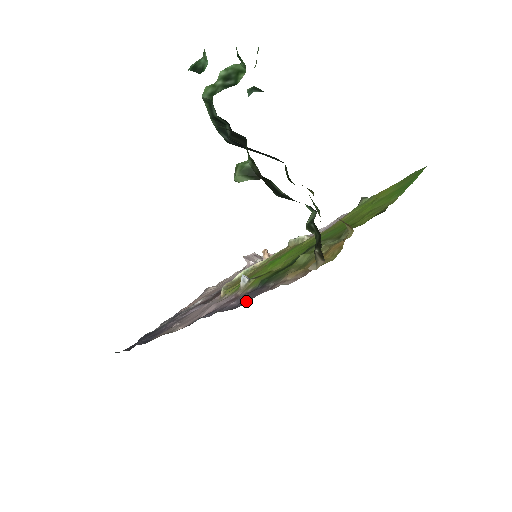
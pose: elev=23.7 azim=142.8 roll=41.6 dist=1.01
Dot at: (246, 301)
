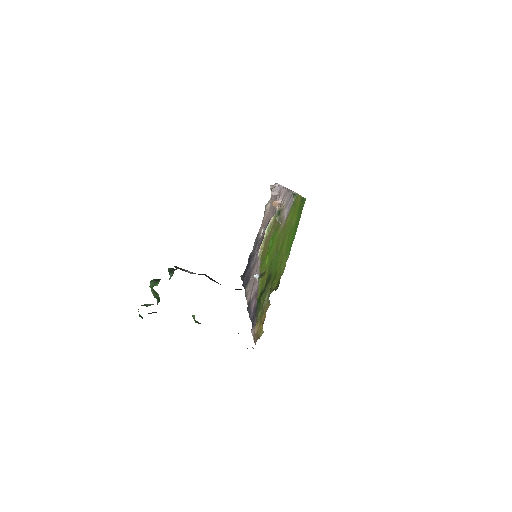
Dot at: (253, 322)
